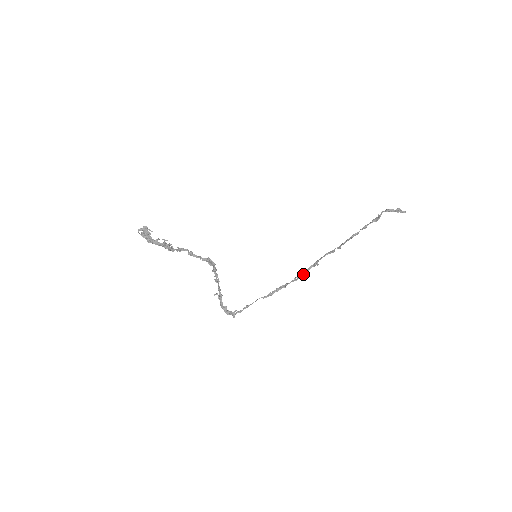
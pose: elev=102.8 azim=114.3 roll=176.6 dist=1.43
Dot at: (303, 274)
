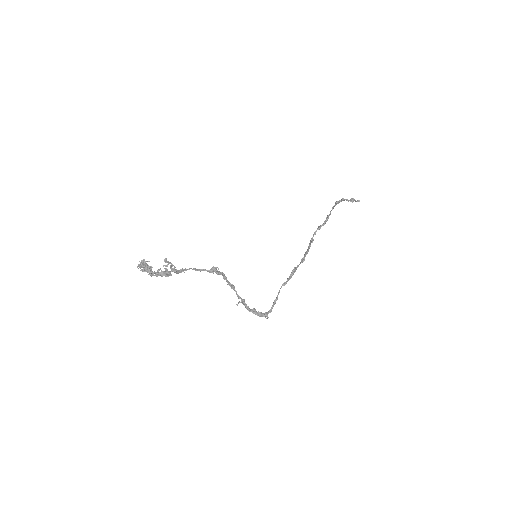
Dot at: (306, 253)
